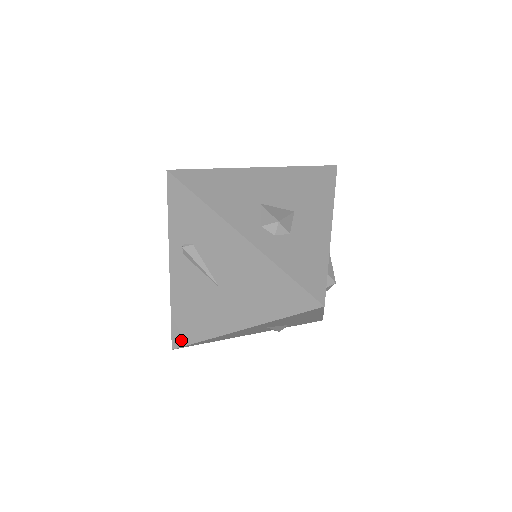
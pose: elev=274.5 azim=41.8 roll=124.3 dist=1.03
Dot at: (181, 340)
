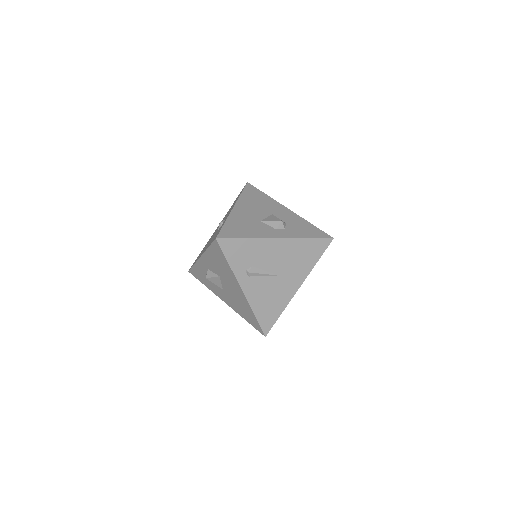
Dot at: (269, 326)
